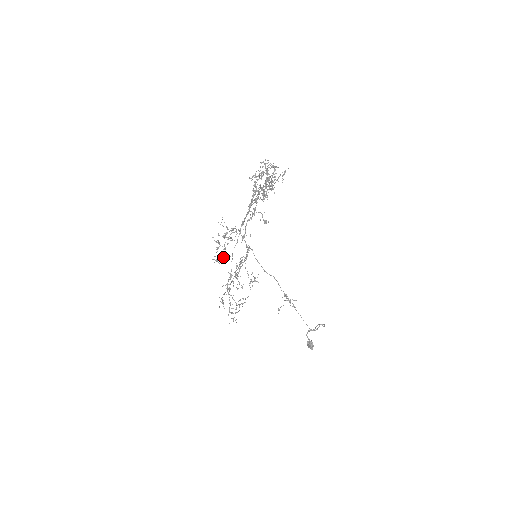
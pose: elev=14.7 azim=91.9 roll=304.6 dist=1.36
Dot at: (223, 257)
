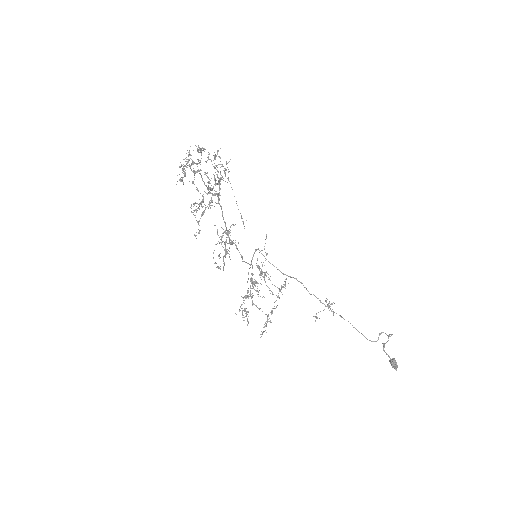
Dot at: (223, 263)
